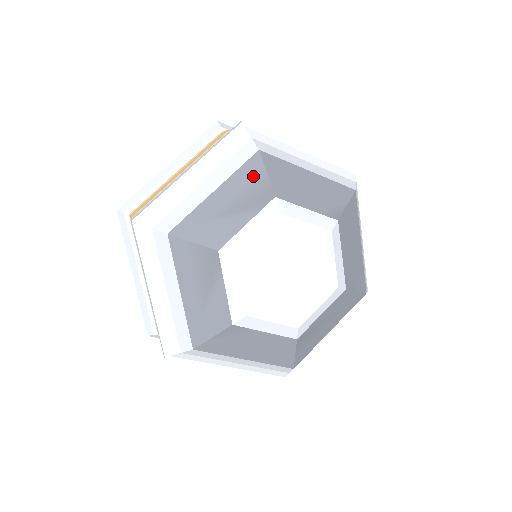
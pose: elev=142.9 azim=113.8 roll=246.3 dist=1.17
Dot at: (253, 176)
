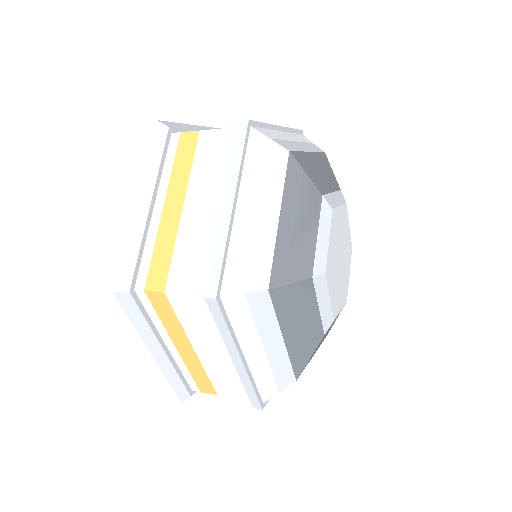
Dot at: (327, 165)
